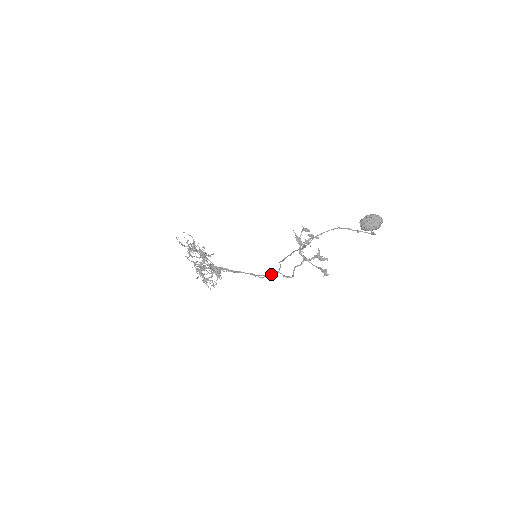
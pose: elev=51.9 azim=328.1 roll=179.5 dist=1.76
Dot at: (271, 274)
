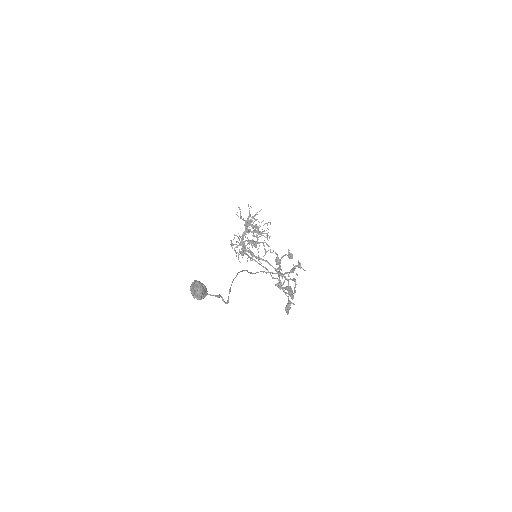
Dot at: (290, 279)
